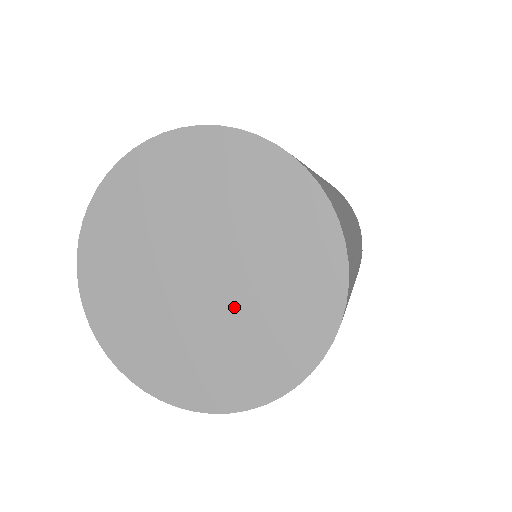
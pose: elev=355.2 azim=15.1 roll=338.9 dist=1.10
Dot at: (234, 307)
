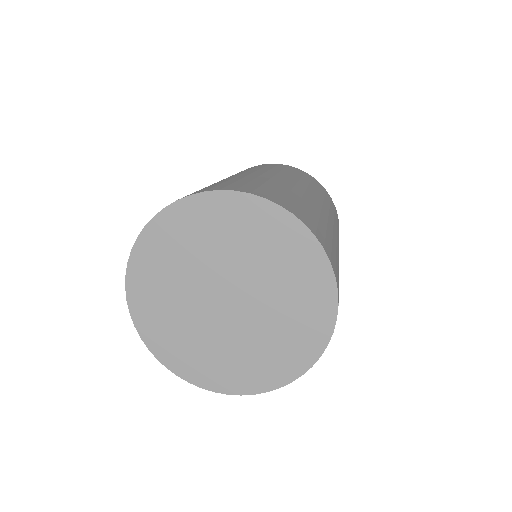
Dot at: (247, 328)
